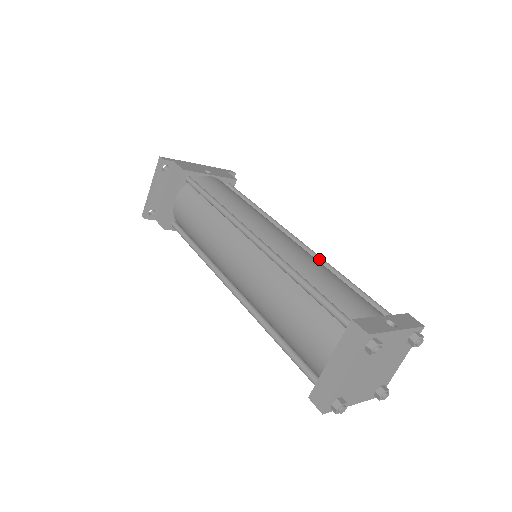
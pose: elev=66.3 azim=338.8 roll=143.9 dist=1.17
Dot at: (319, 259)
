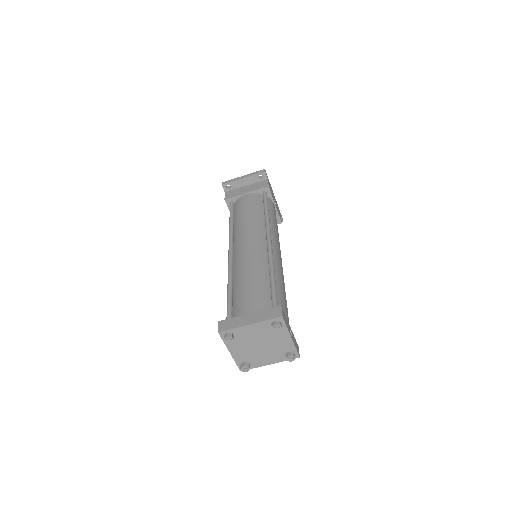
Dot at: occluded
